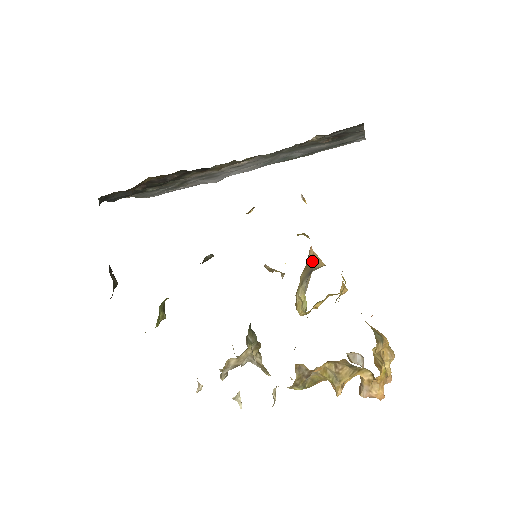
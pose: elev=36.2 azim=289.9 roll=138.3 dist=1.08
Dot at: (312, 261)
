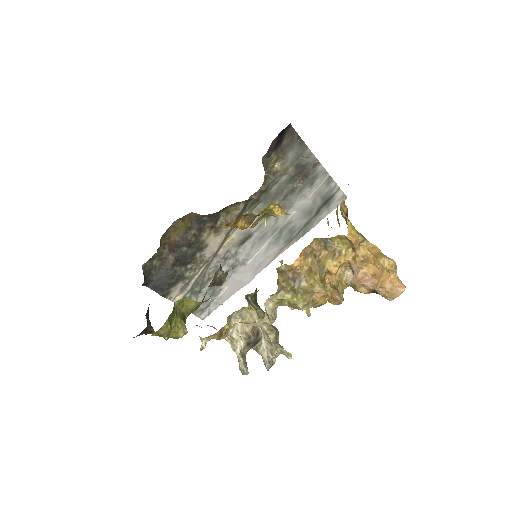
Dot at: occluded
